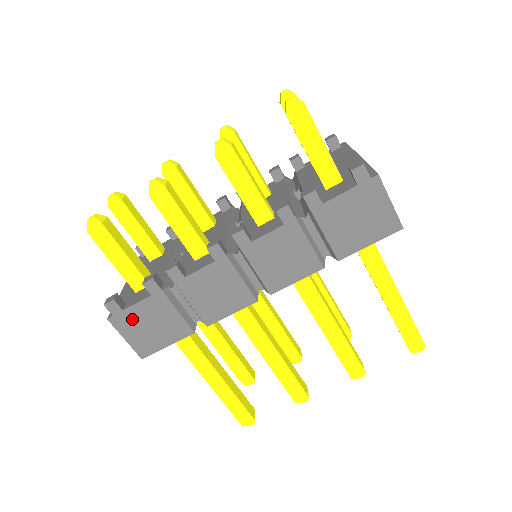
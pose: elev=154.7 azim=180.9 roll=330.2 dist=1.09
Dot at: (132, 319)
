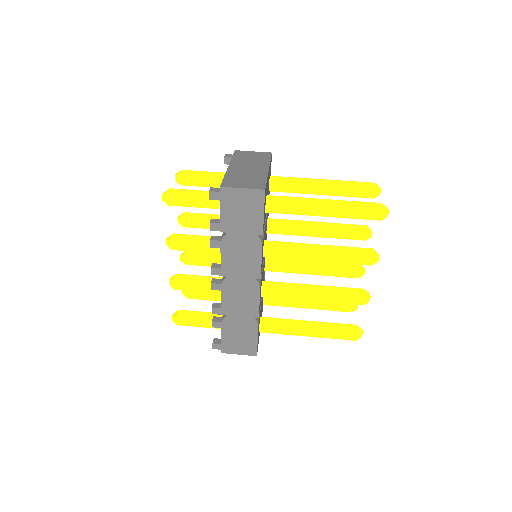
Dot at: (229, 344)
